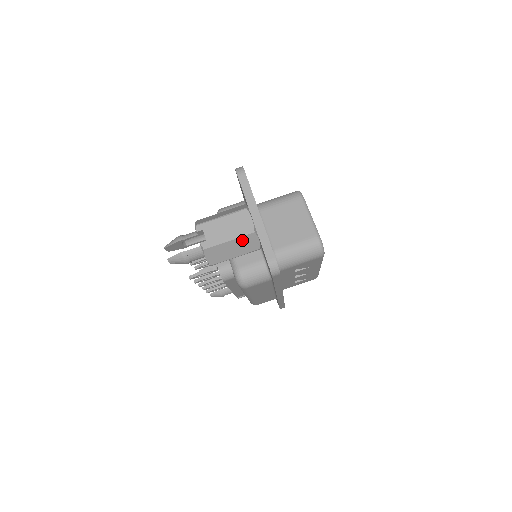
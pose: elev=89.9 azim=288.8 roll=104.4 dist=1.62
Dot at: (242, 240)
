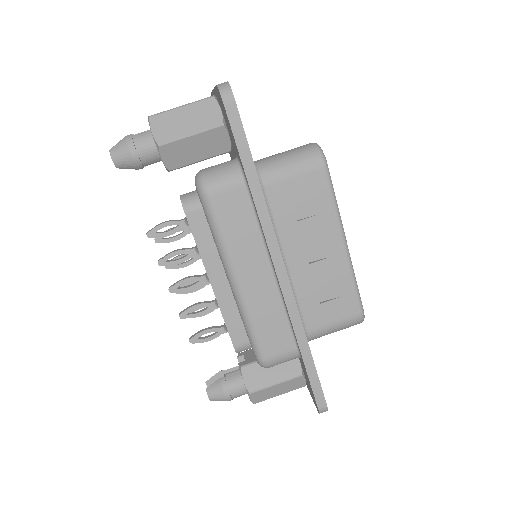
Dot at: (198, 107)
